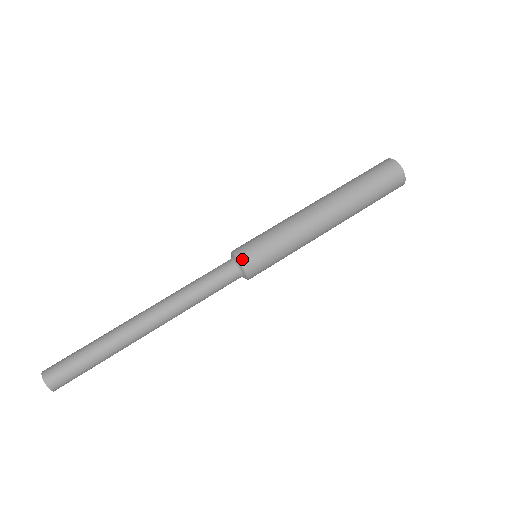
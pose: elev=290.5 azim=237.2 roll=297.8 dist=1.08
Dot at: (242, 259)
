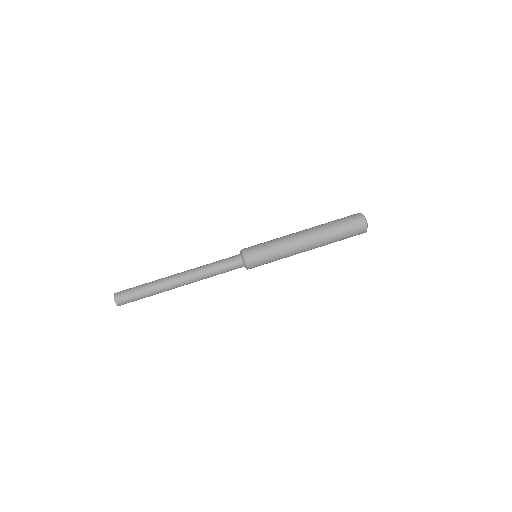
Dot at: (243, 250)
